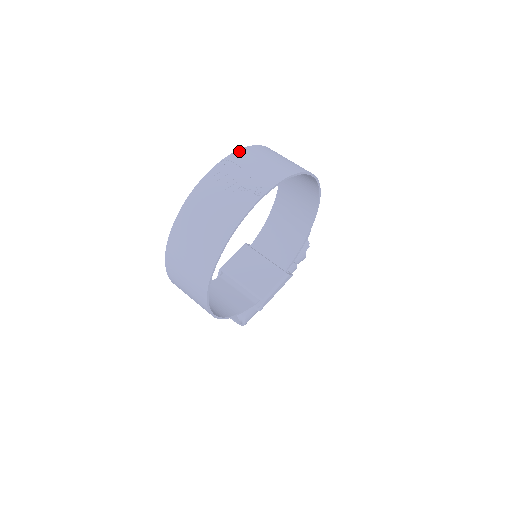
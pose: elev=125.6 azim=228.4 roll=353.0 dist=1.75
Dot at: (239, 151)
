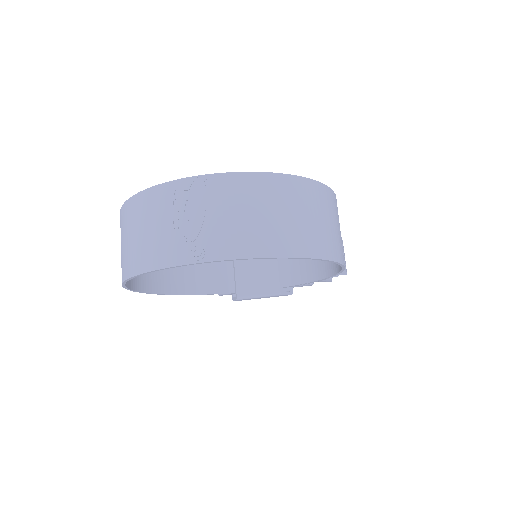
Dot at: (236, 175)
